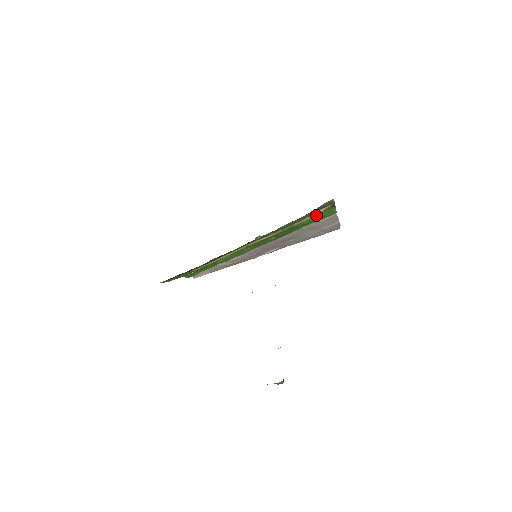
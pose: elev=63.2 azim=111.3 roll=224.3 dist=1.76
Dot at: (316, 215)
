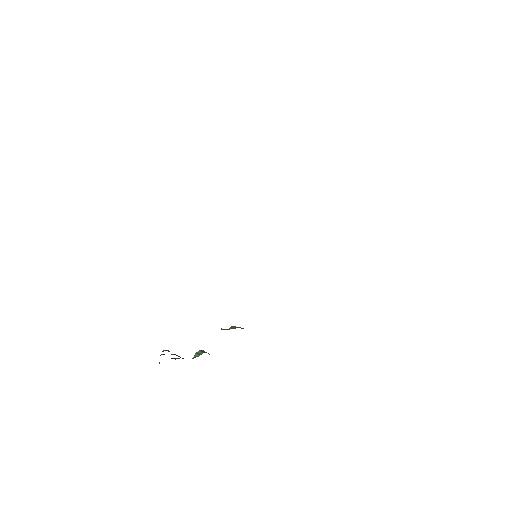
Dot at: occluded
